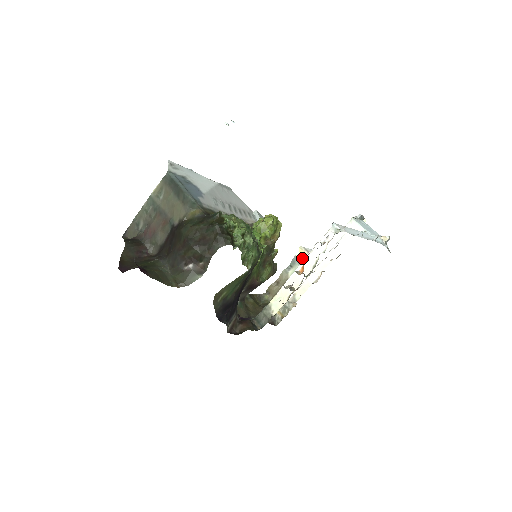
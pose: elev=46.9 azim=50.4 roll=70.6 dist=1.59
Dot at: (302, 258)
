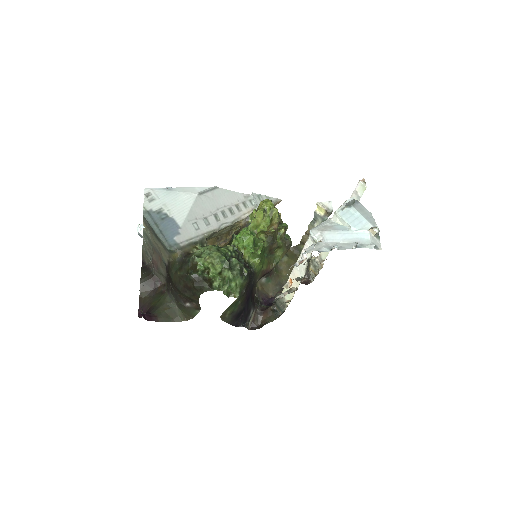
Dot at: (322, 213)
